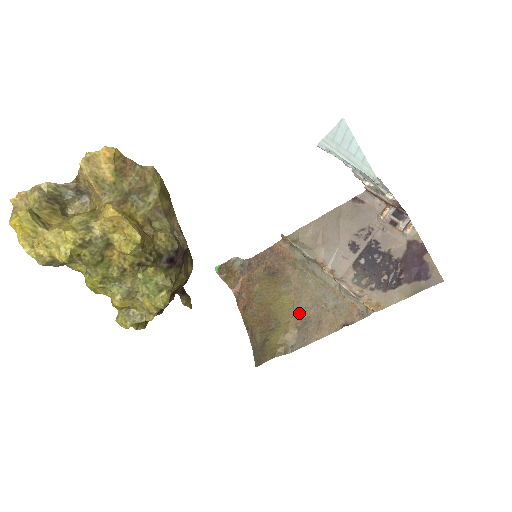
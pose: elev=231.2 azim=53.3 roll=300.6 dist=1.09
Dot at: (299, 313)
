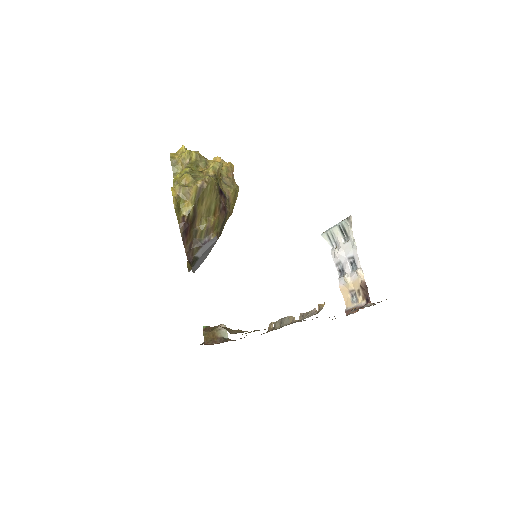
Dot at: (257, 330)
